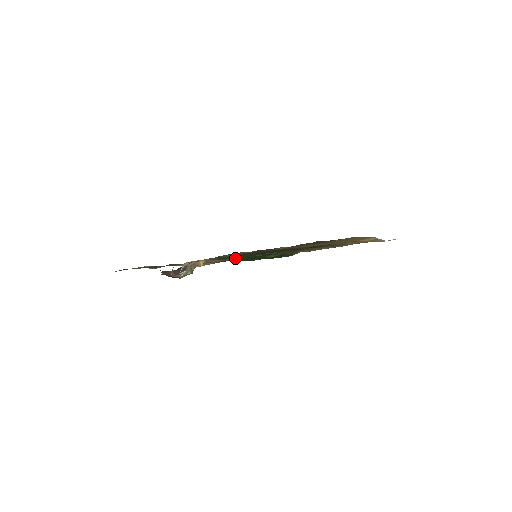
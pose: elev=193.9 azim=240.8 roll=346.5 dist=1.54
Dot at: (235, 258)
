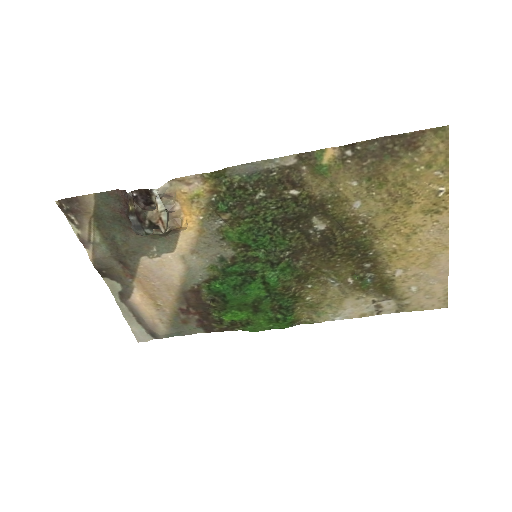
Dot at: (225, 255)
